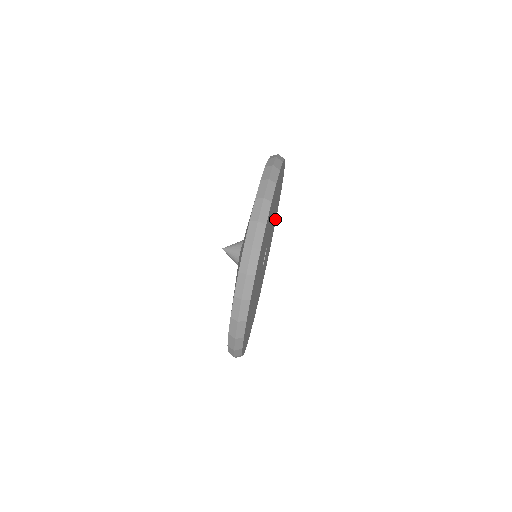
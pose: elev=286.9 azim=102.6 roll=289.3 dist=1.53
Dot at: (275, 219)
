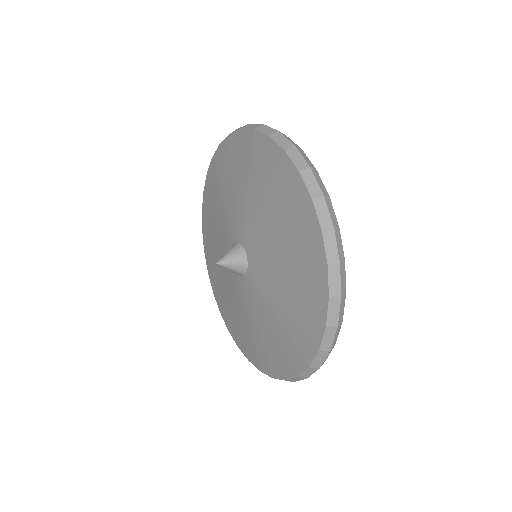
Dot at: occluded
